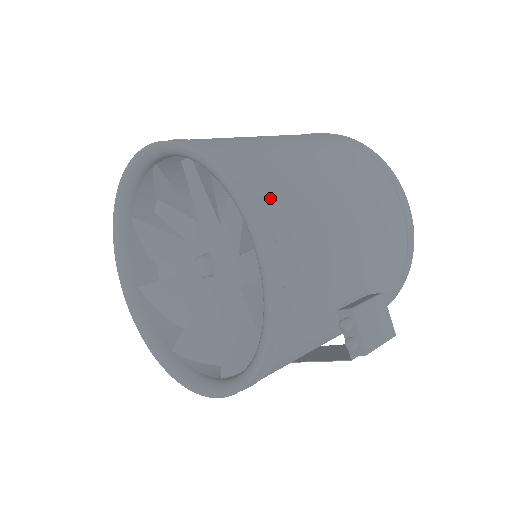
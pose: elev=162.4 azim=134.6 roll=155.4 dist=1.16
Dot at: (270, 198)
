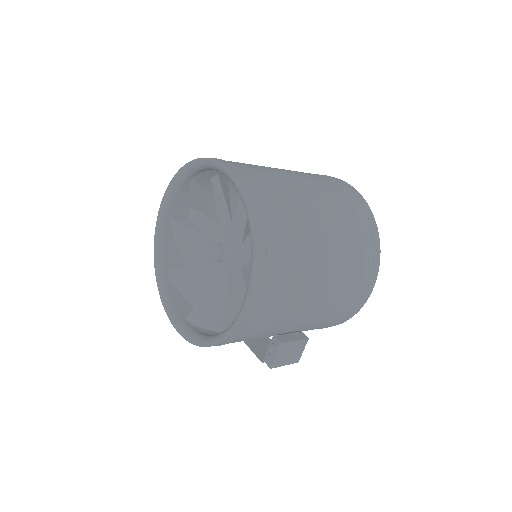
Dot at: (274, 276)
